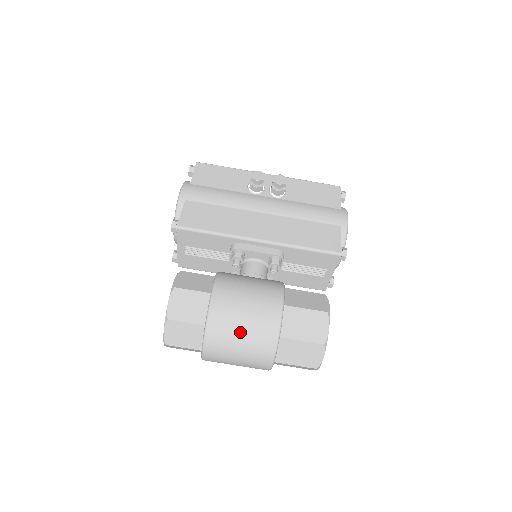
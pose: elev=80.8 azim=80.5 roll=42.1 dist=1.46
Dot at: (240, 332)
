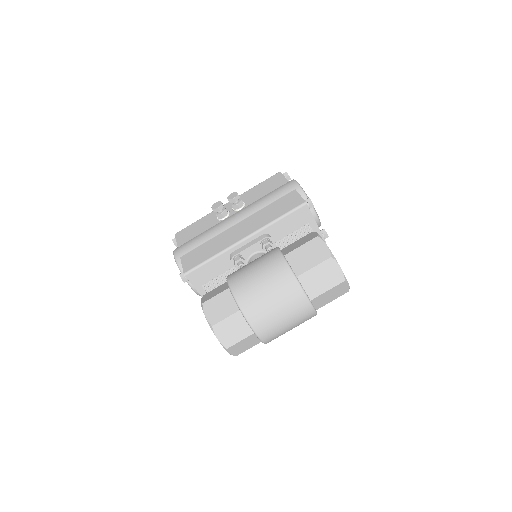
Dot at: (266, 294)
